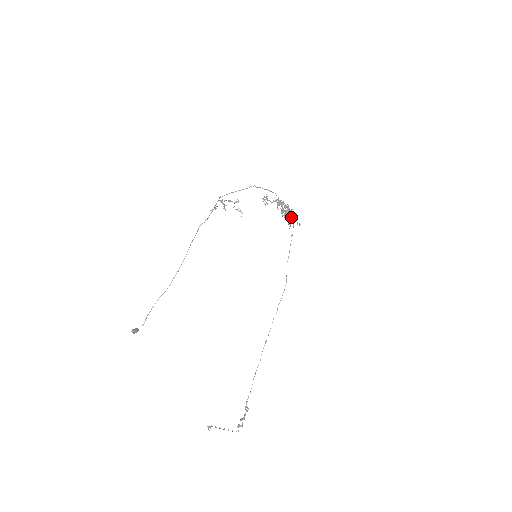
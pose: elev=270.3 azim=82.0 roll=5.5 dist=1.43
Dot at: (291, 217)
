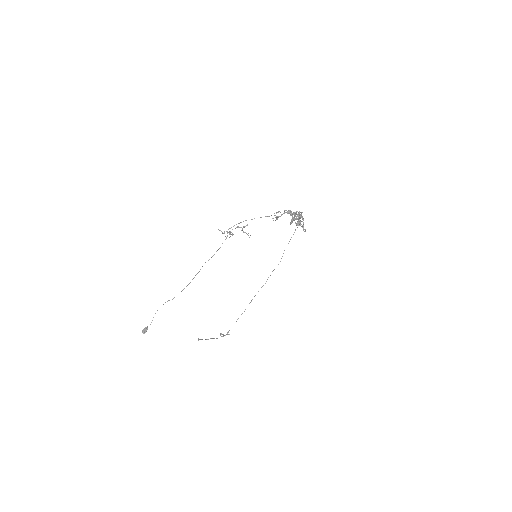
Dot at: (299, 223)
